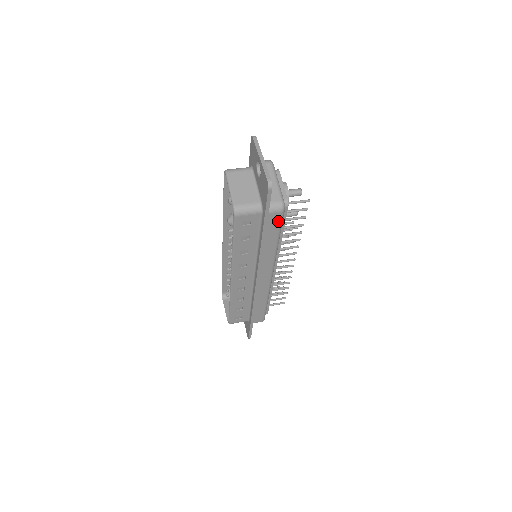
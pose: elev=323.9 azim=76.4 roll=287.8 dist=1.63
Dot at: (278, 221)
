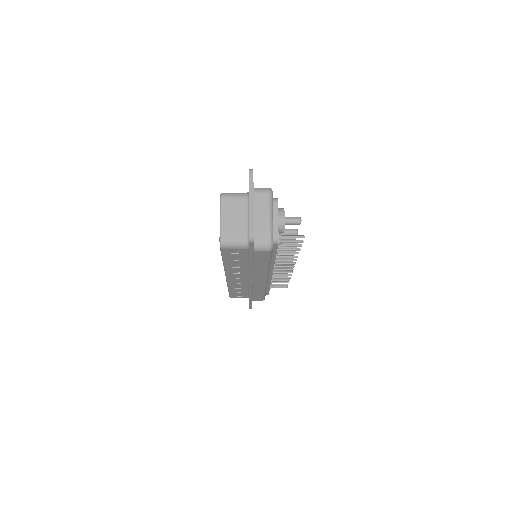
Dot at: (266, 255)
